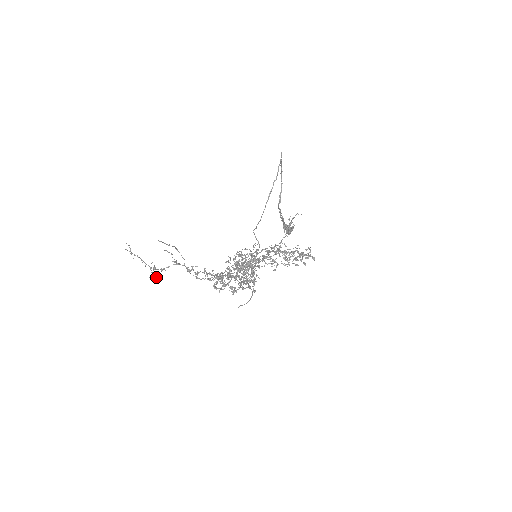
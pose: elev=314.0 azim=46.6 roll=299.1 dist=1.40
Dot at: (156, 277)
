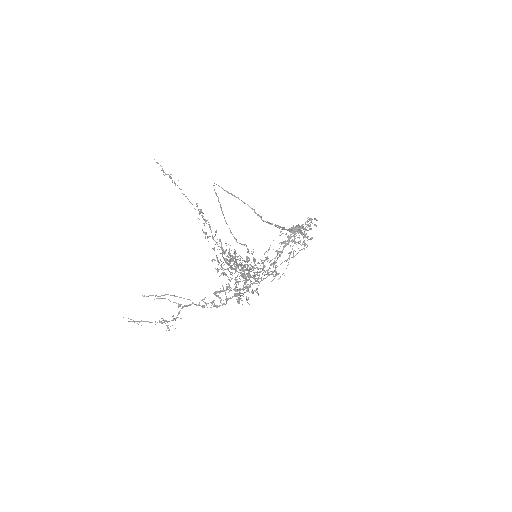
Dot at: occluded
